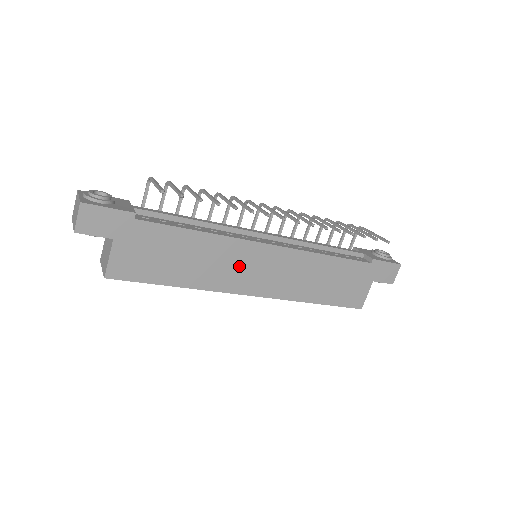
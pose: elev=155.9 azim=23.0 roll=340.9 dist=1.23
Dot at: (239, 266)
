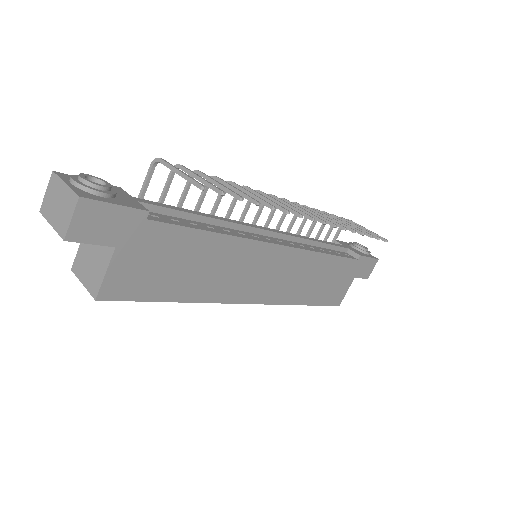
Dot at: (247, 272)
